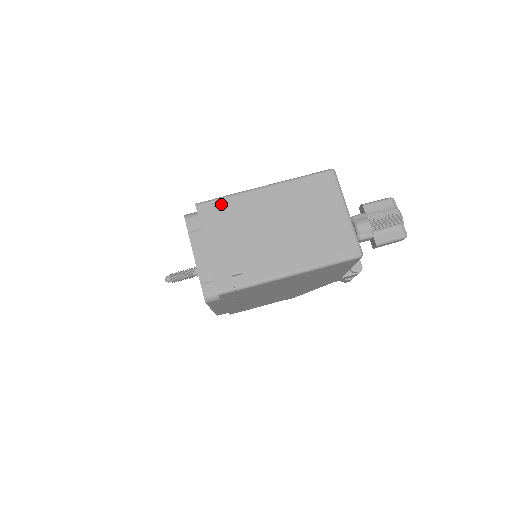
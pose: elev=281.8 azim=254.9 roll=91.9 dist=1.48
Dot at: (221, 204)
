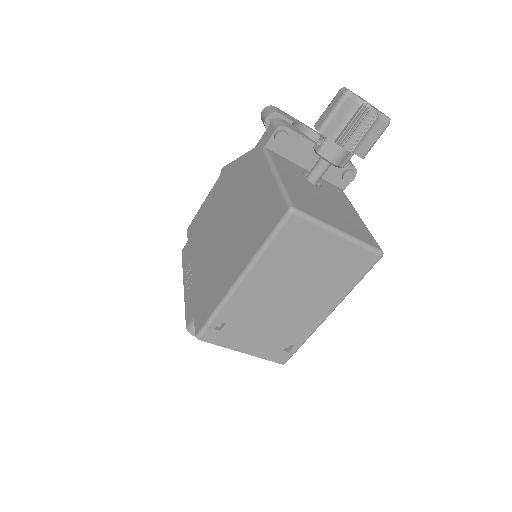
Dot at: (218, 323)
